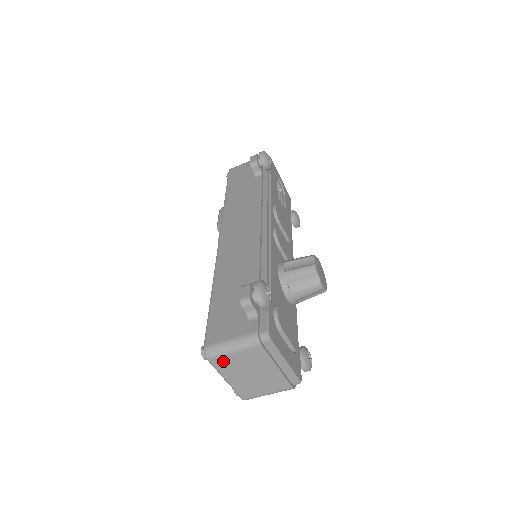
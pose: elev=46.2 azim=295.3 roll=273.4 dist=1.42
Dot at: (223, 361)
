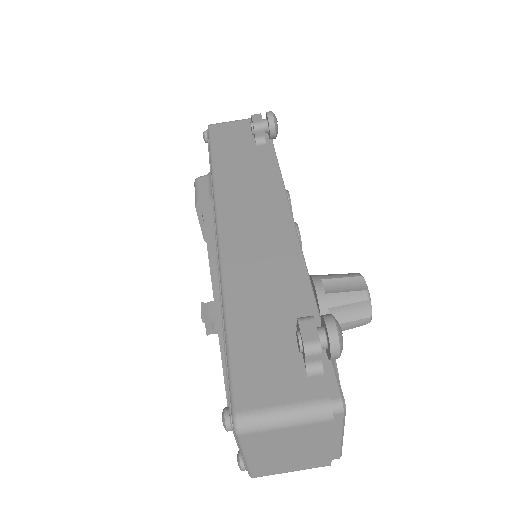
Dot at: (260, 437)
